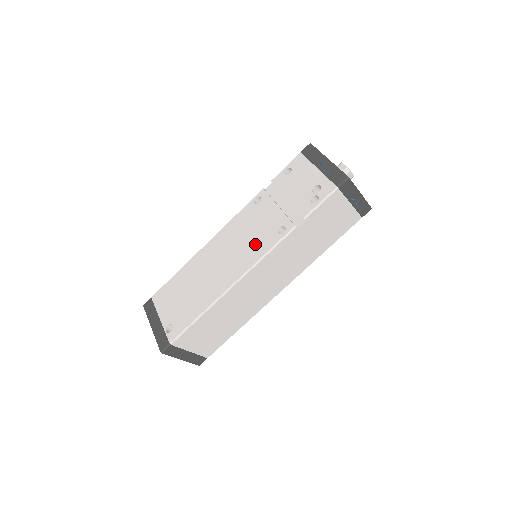
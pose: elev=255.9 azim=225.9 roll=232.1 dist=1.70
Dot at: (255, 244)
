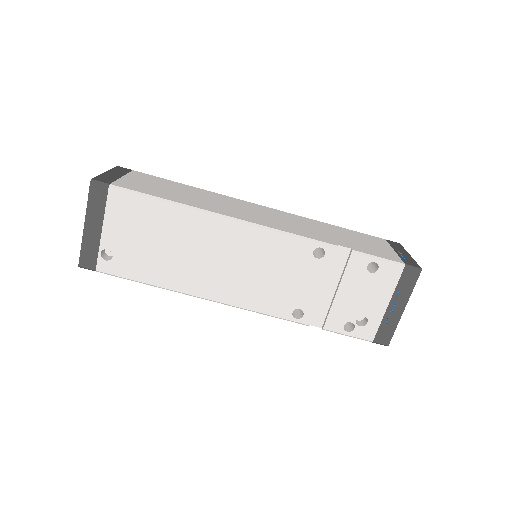
Dot at: (266, 293)
